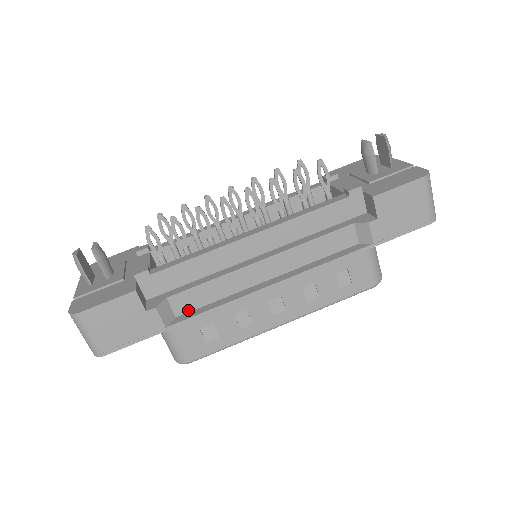
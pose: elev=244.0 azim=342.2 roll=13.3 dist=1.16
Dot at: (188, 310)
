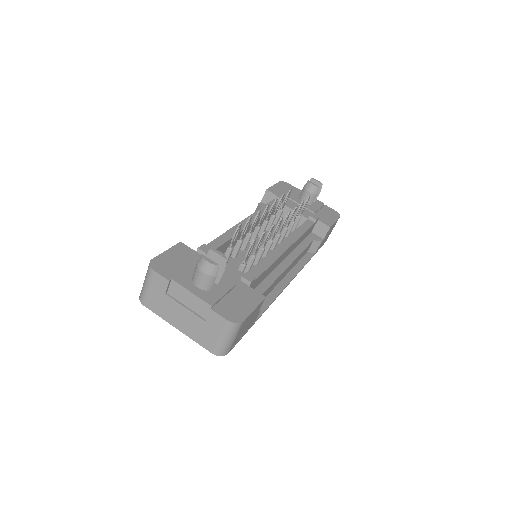
Dot at: occluded
